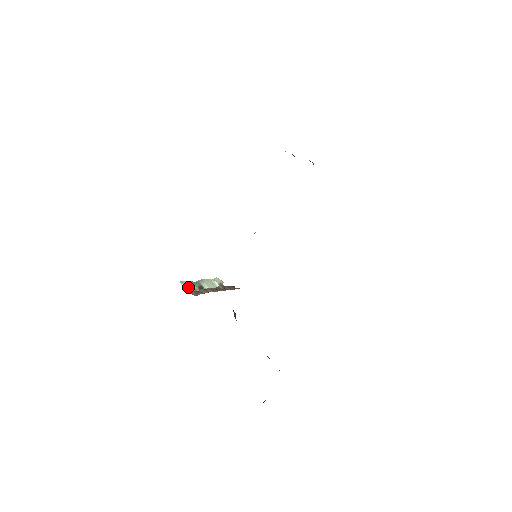
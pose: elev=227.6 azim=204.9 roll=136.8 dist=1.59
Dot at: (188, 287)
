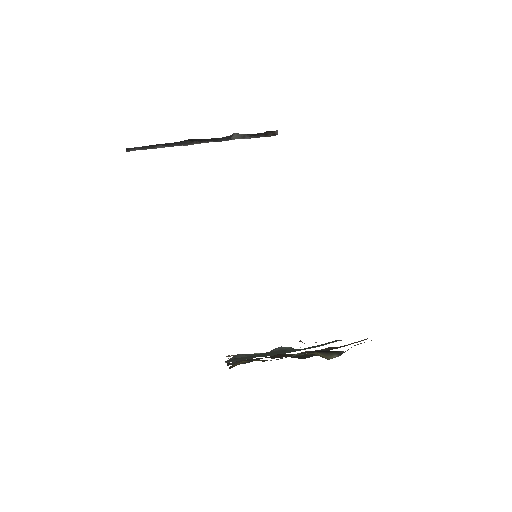
Dot at: occluded
